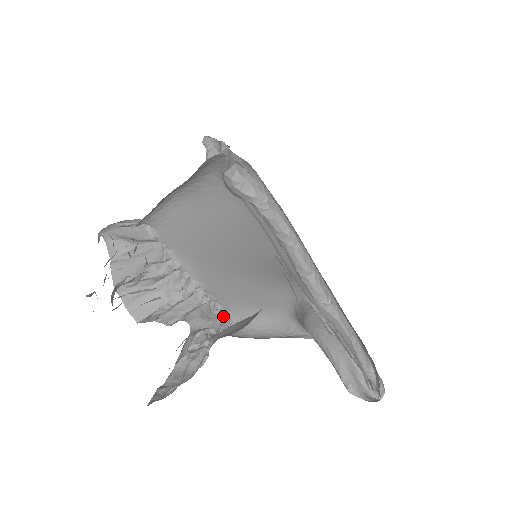
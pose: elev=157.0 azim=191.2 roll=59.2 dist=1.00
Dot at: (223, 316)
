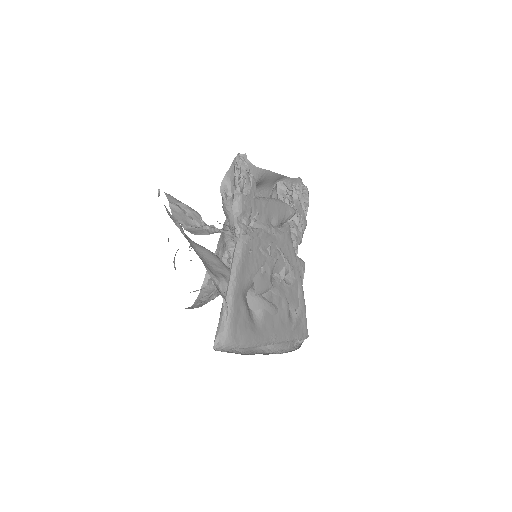
Dot at: occluded
